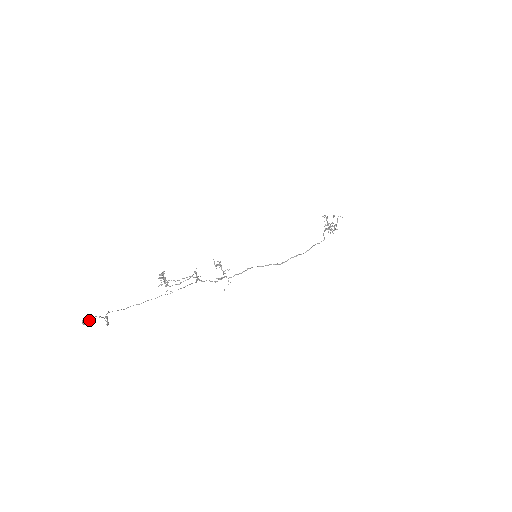
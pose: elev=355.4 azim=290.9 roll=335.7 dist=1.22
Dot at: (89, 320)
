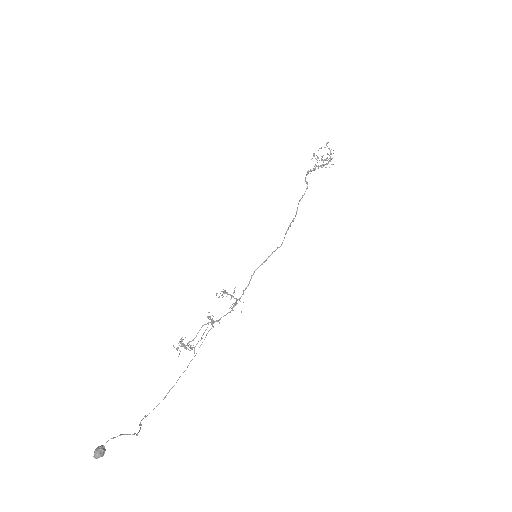
Dot at: (98, 452)
